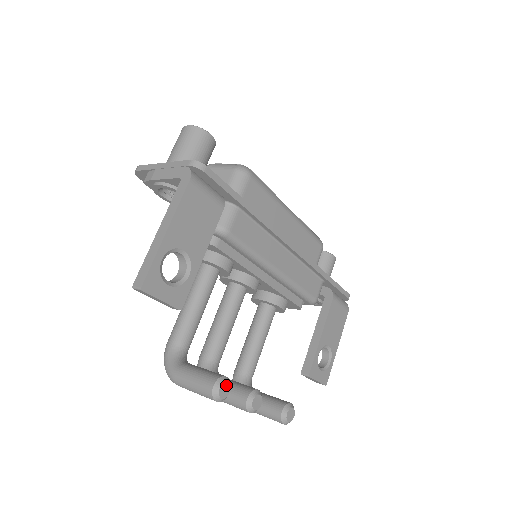
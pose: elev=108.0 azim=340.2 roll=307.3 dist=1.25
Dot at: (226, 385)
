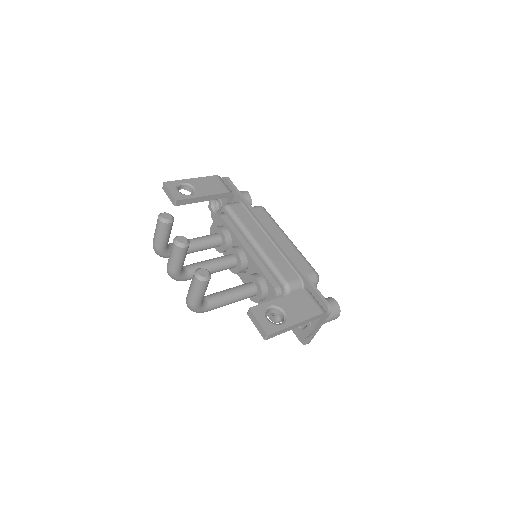
Dot at: (169, 215)
